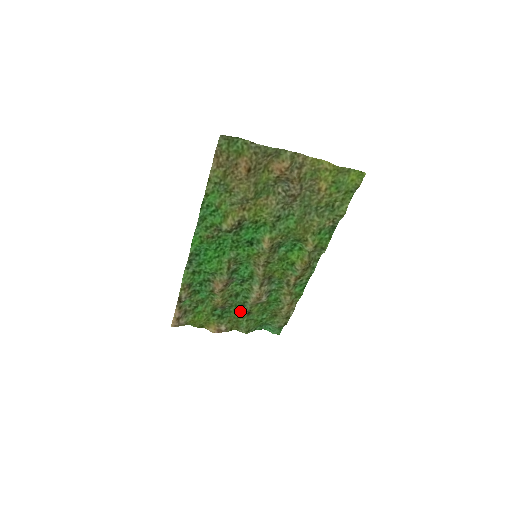
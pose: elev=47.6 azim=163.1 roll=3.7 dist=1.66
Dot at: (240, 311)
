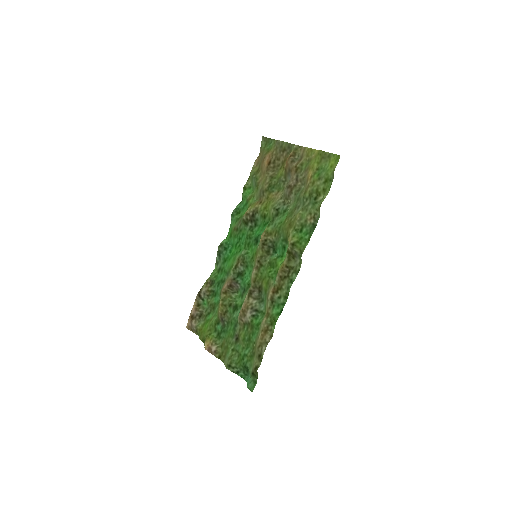
Dot at: (232, 333)
